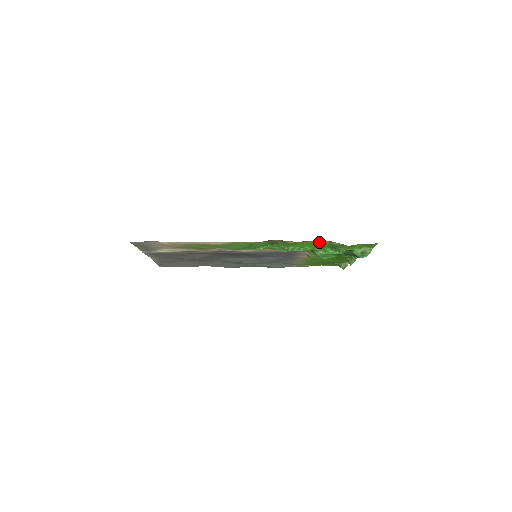
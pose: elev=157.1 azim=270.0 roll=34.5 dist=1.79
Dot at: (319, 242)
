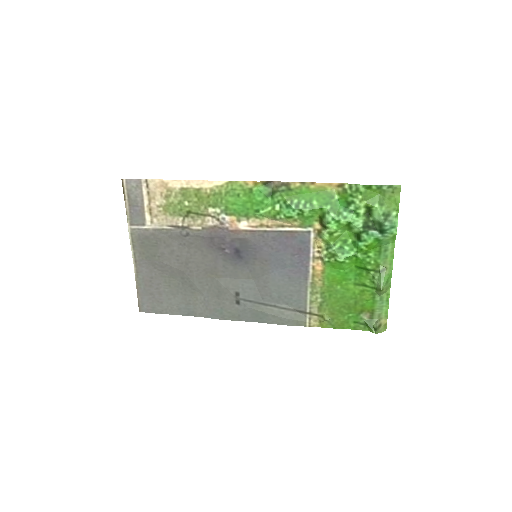
Dot at: (328, 189)
